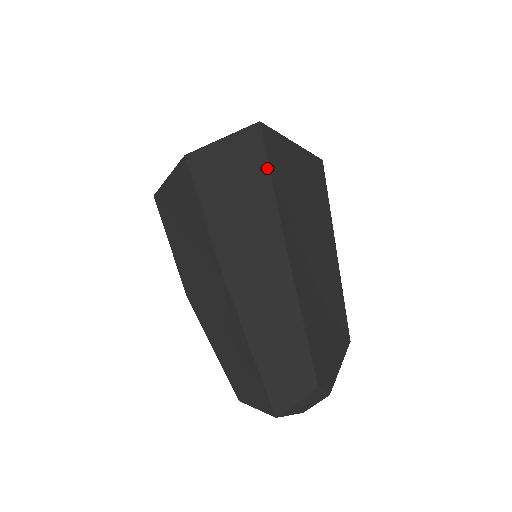
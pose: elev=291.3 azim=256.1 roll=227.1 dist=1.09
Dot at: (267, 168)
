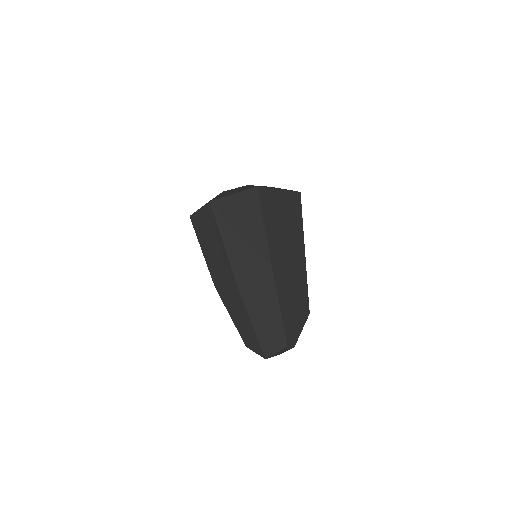
Dot at: (262, 219)
